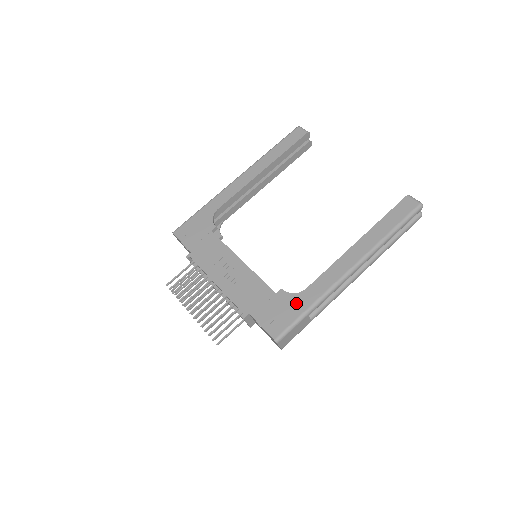
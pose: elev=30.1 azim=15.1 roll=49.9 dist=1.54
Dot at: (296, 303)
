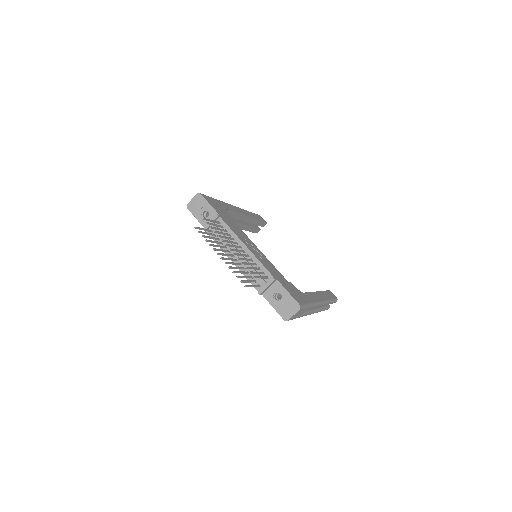
Dot at: (303, 295)
